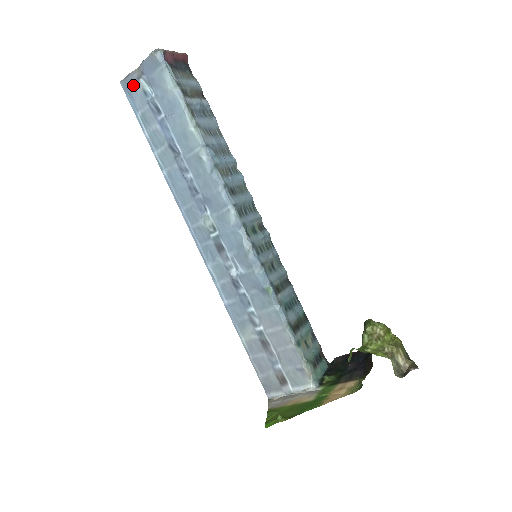
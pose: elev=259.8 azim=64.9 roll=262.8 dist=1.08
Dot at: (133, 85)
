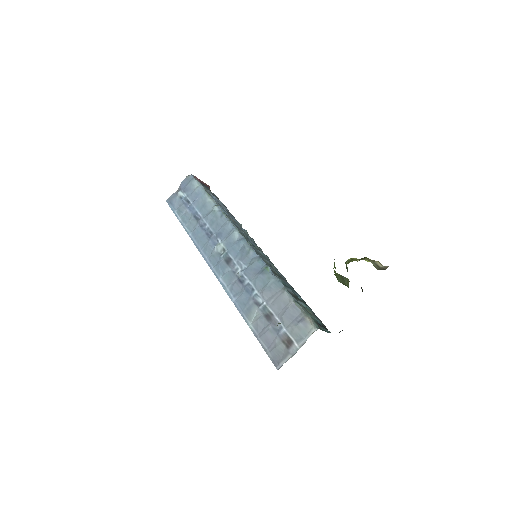
Dot at: (174, 198)
